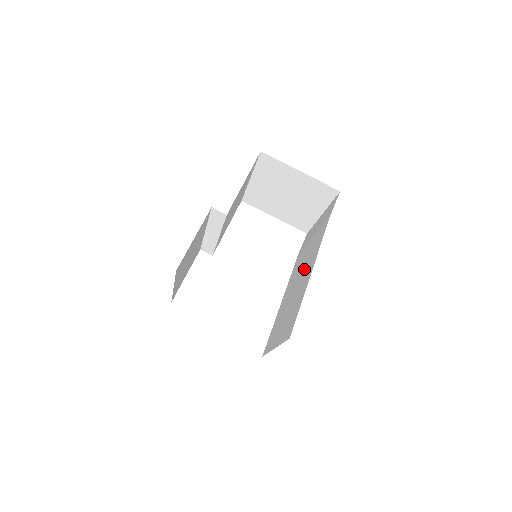
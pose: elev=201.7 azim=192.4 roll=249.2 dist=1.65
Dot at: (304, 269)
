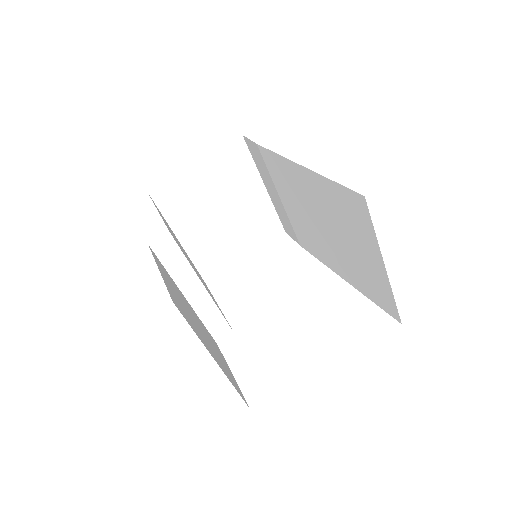
Dot at: (303, 203)
